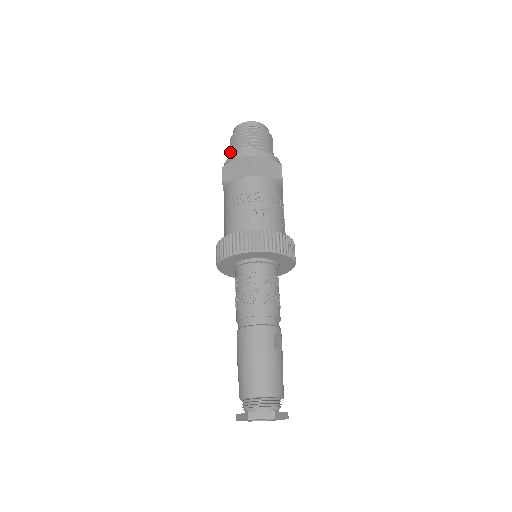
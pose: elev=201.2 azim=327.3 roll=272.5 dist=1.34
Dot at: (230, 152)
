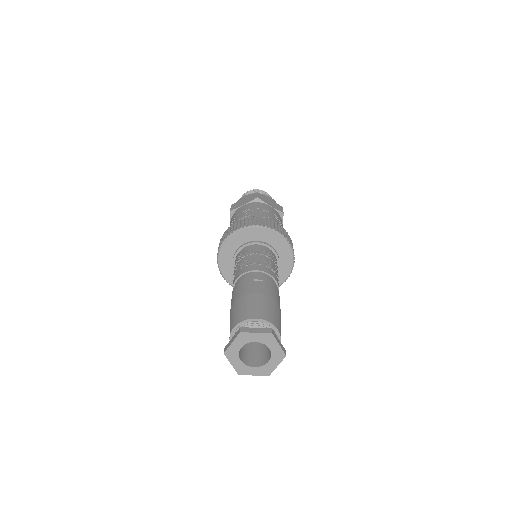
Dot at: occluded
